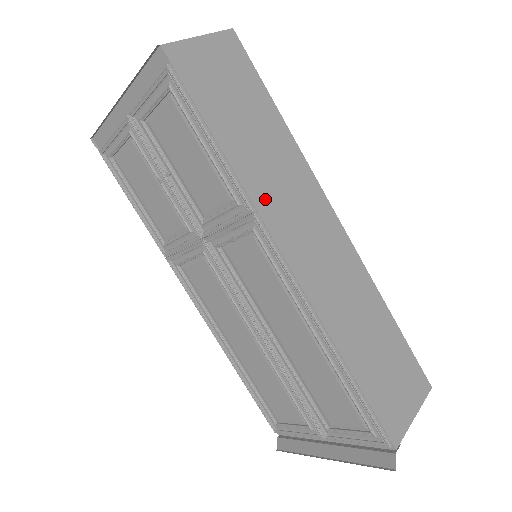
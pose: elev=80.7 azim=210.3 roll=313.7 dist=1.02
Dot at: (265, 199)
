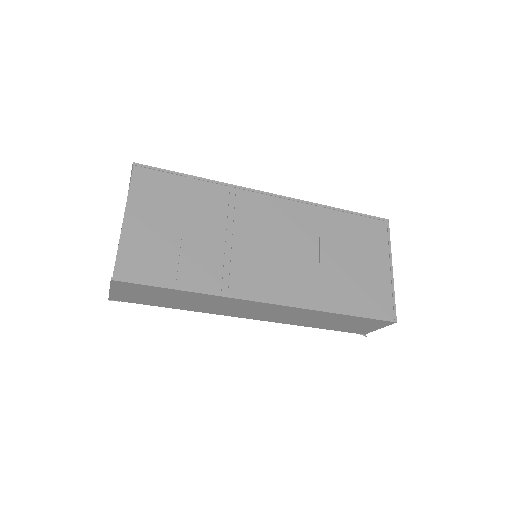
Dot at: (214, 311)
